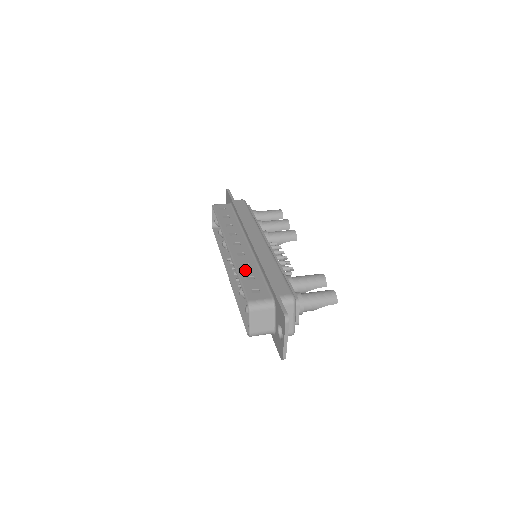
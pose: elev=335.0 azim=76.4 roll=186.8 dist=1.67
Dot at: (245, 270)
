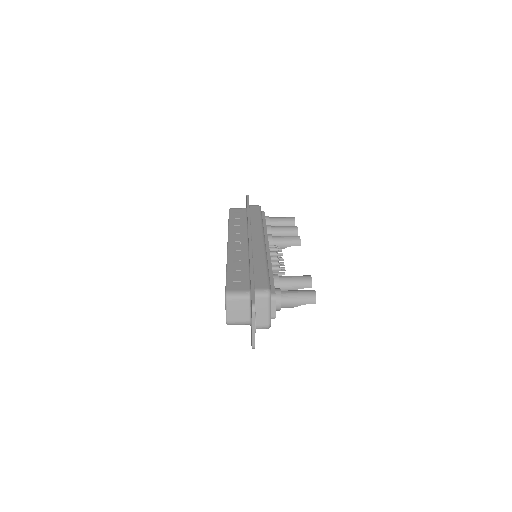
Dot at: (235, 265)
